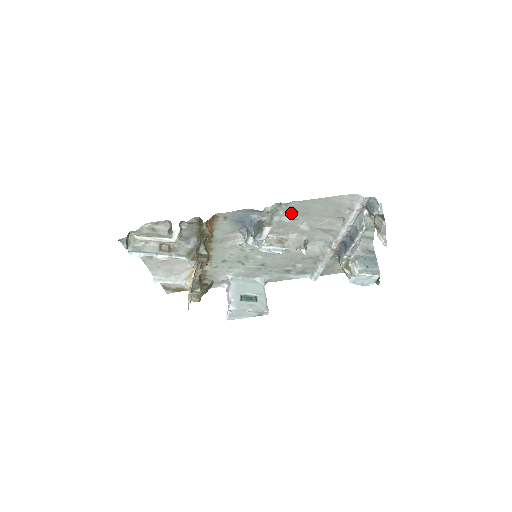
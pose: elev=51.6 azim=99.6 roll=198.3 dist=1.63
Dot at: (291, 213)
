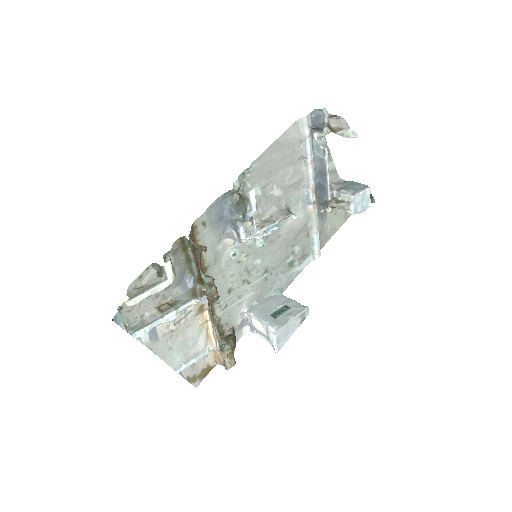
Dot at: (257, 180)
